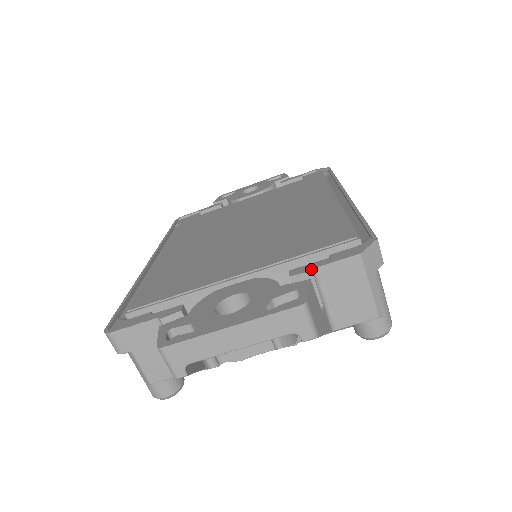
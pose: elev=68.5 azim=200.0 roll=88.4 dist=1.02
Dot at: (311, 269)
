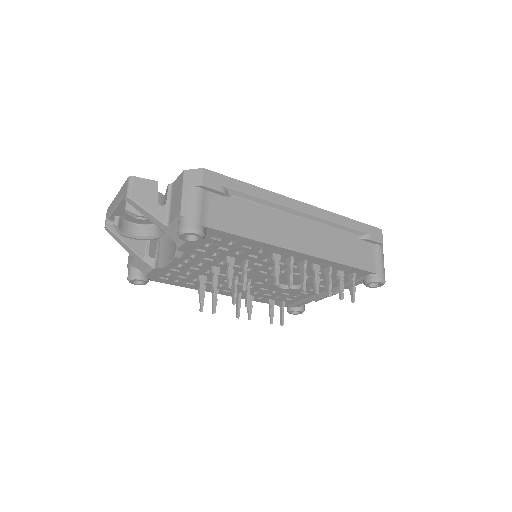
Dot at: (171, 184)
